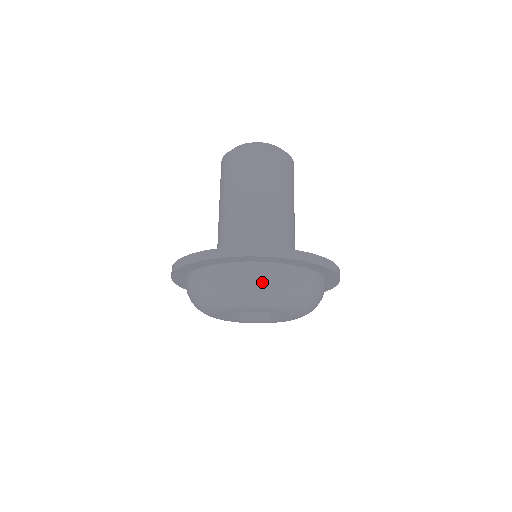
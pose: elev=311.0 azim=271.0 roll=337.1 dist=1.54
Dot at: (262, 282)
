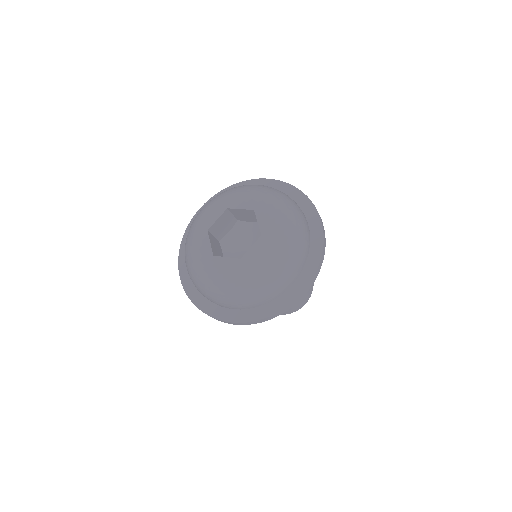
Dot at: (261, 185)
